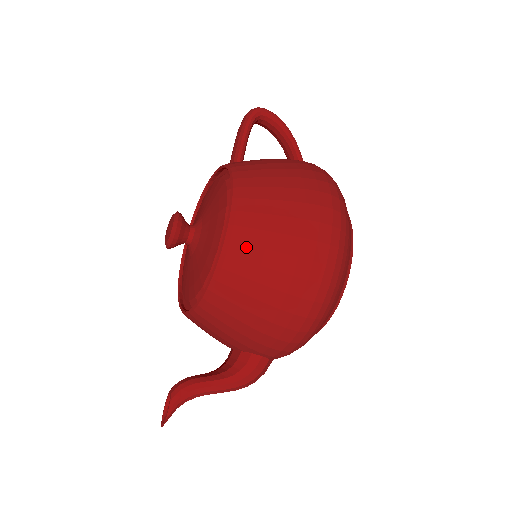
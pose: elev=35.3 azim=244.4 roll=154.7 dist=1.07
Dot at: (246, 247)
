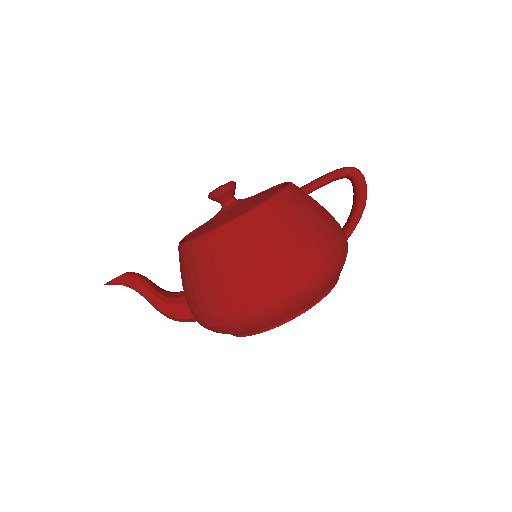
Dot at: (231, 242)
